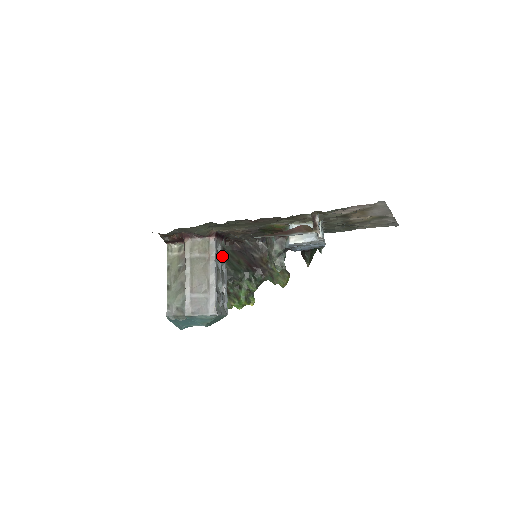
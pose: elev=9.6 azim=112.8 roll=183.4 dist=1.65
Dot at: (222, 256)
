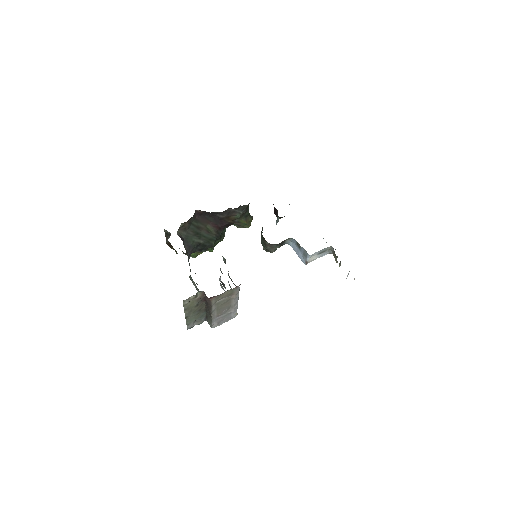
Dot at: occluded
